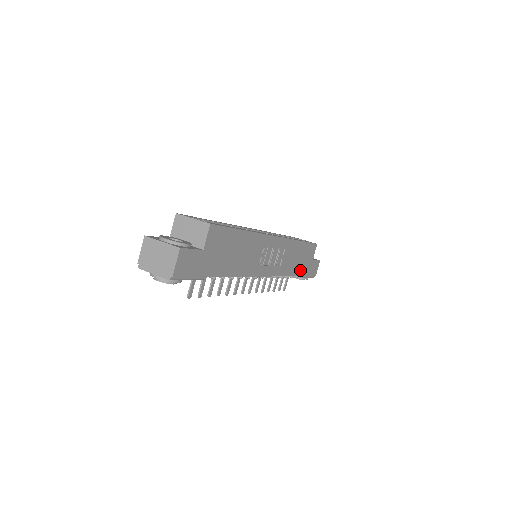
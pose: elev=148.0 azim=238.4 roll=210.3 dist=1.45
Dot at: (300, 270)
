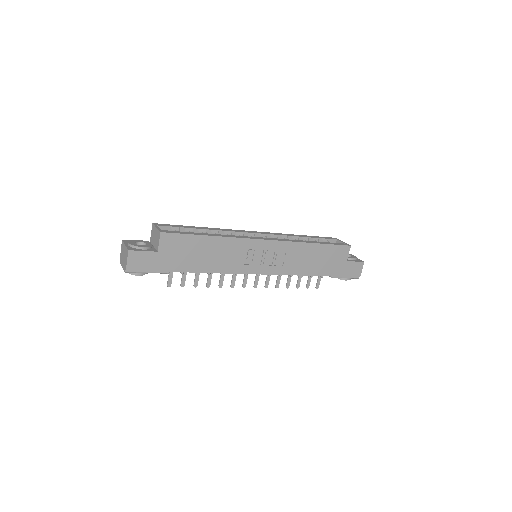
Dot at: (324, 270)
